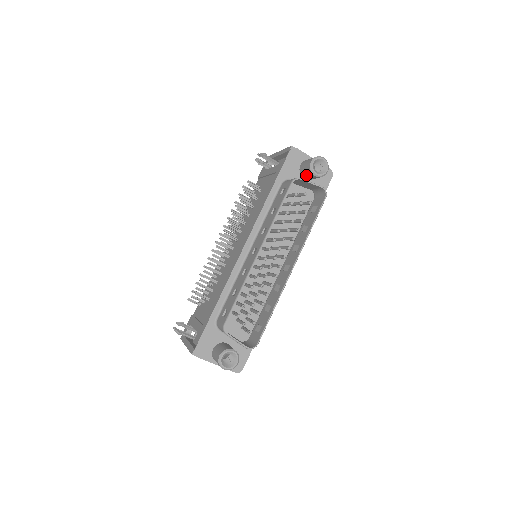
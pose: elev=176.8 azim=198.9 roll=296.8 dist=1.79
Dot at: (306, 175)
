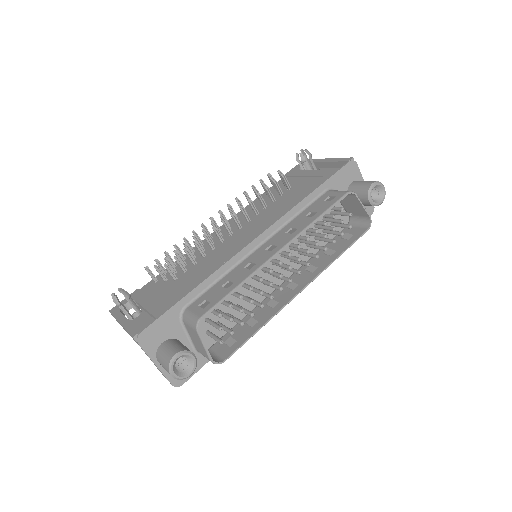
Dot at: occluded
